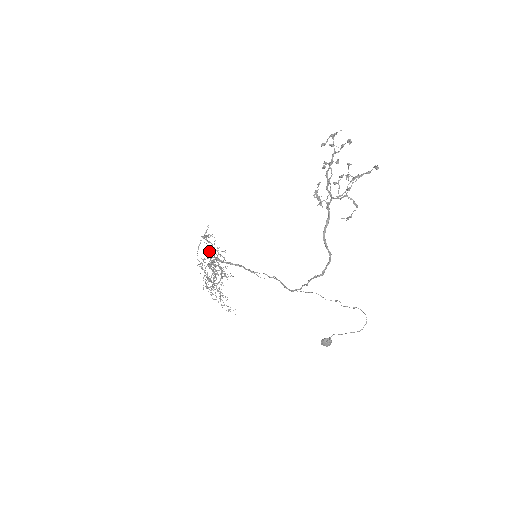
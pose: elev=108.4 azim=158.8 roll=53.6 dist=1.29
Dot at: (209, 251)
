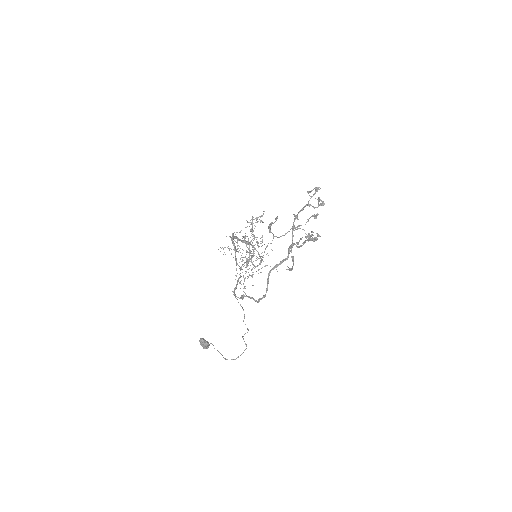
Dot at: occluded
